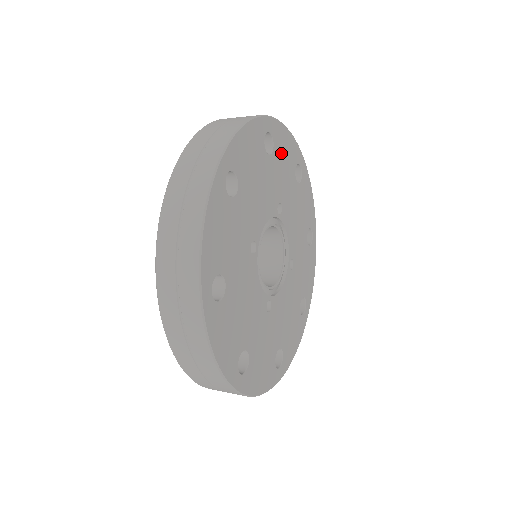
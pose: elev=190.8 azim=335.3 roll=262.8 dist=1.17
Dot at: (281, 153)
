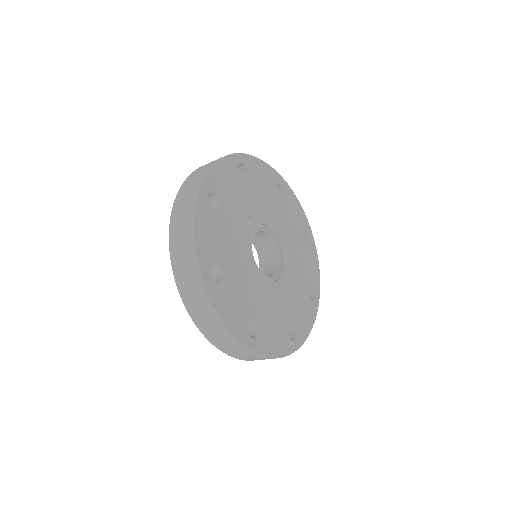
Dot at: (225, 188)
